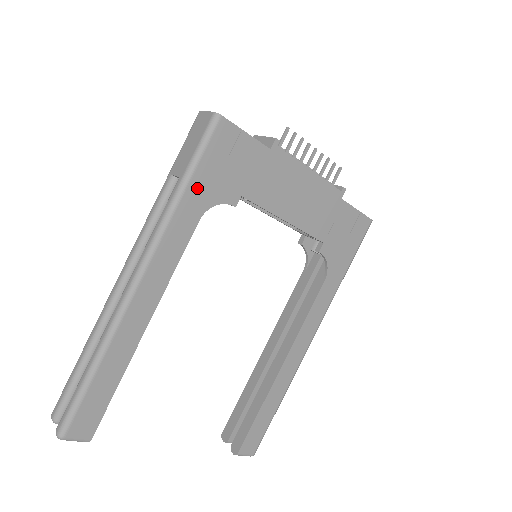
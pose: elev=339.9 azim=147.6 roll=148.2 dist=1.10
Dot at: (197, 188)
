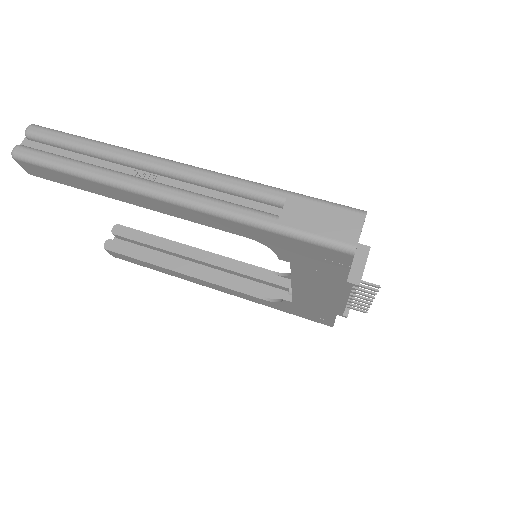
Dot at: (274, 237)
